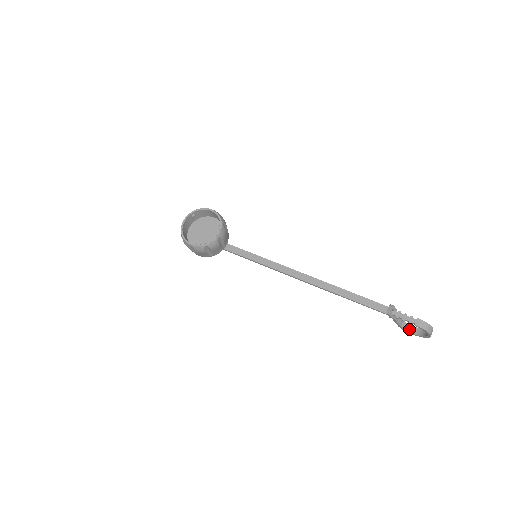
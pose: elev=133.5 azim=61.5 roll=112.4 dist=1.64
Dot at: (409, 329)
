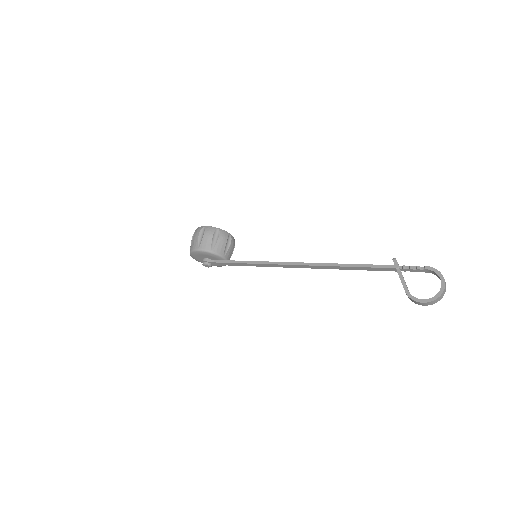
Dot at: (418, 299)
